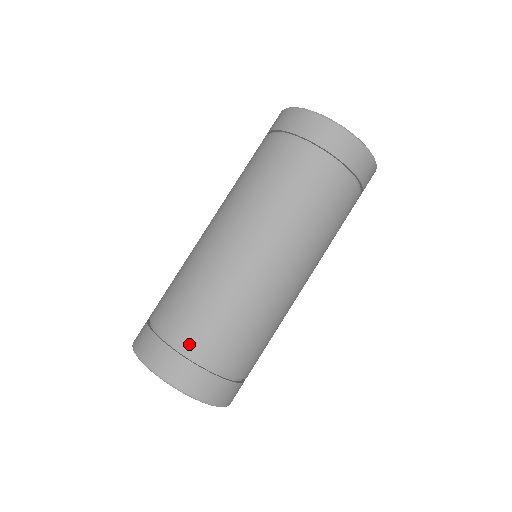
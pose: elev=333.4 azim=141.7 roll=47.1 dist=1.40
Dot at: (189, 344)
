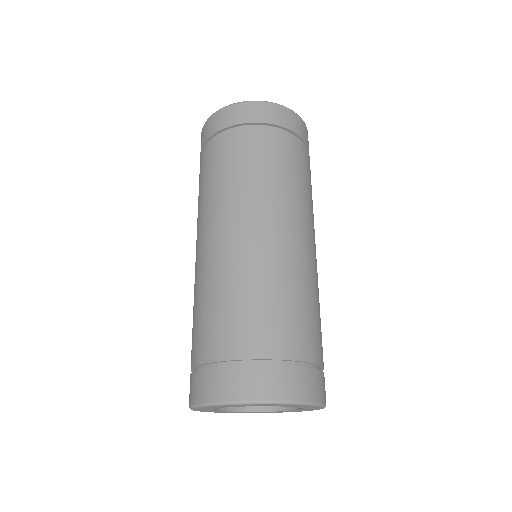
Dot at: (195, 357)
